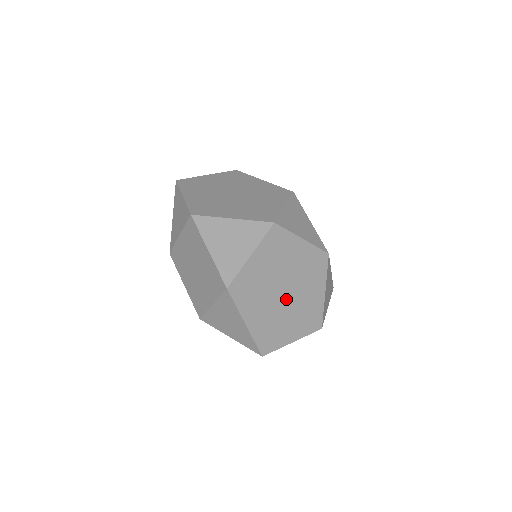
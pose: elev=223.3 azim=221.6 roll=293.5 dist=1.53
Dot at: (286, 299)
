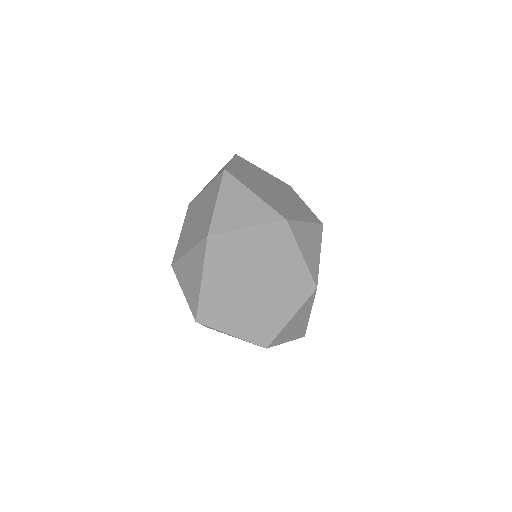
Dot at: (252, 292)
